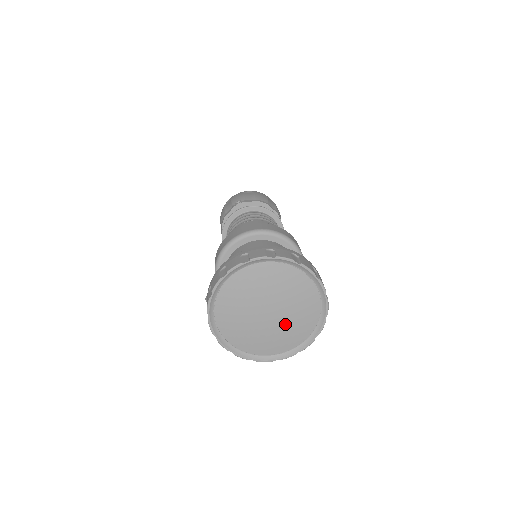
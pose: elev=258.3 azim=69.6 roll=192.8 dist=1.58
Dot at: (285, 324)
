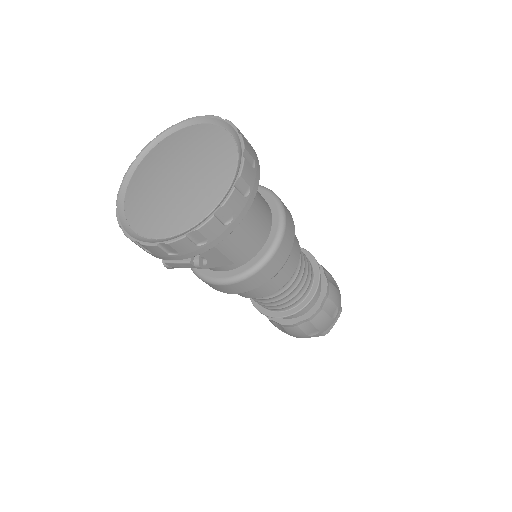
Dot at: (199, 162)
